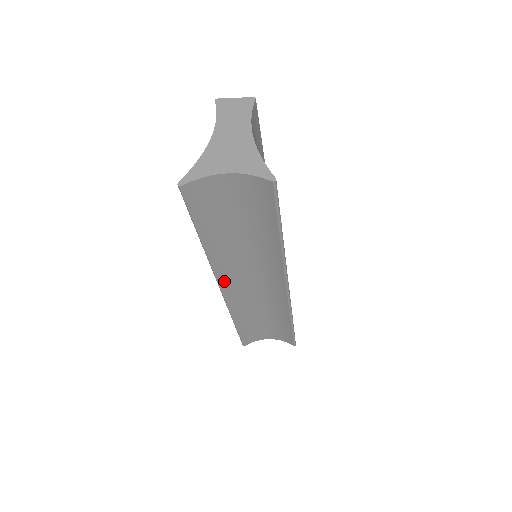
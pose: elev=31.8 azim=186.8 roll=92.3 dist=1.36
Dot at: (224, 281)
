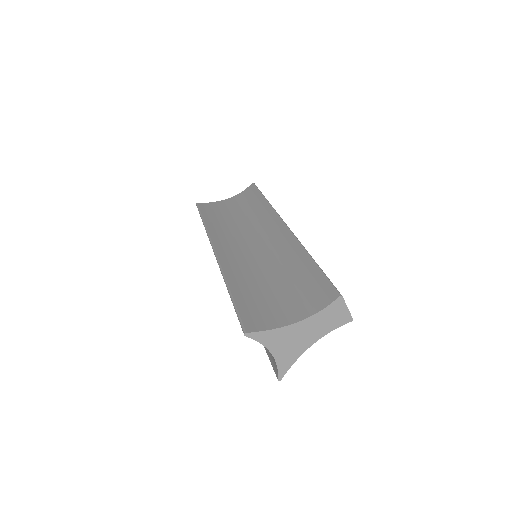
Dot at: occluded
